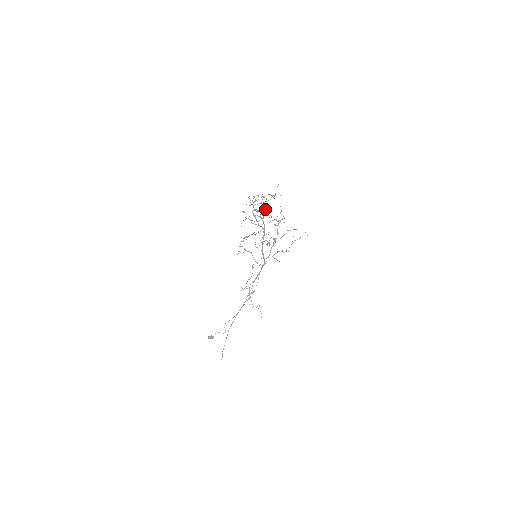
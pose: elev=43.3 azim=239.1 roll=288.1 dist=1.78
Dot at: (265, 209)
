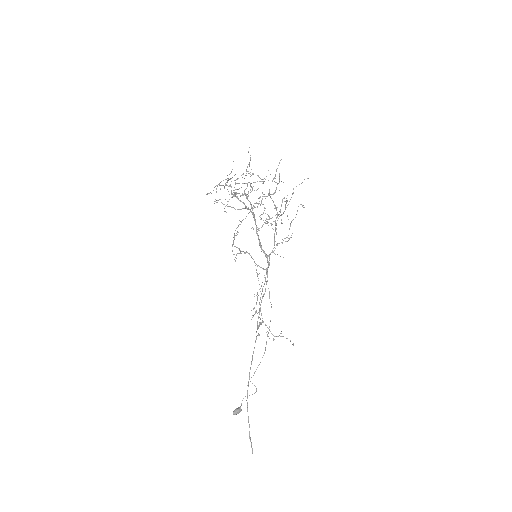
Dot at: (253, 173)
